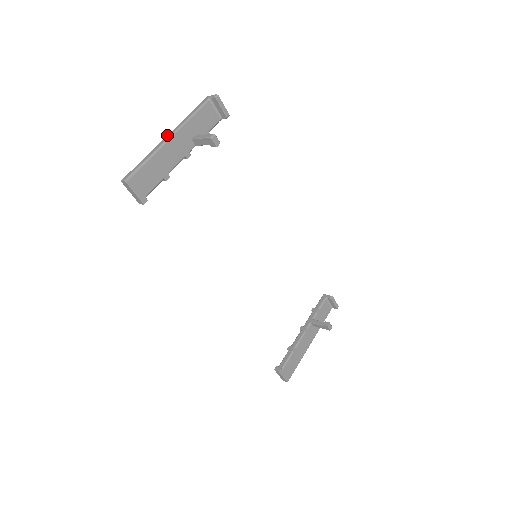
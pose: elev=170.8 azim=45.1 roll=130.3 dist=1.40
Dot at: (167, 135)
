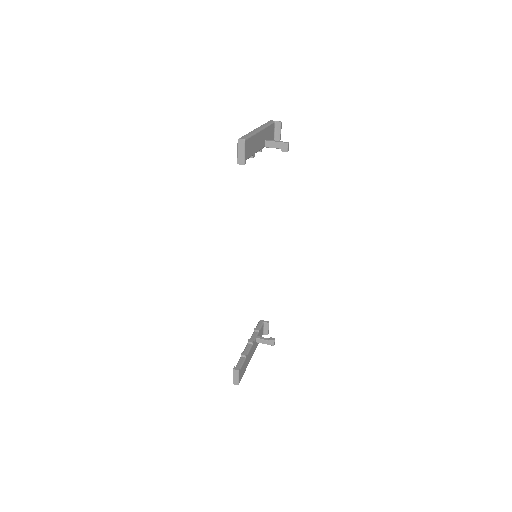
Dot at: (256, 128)
